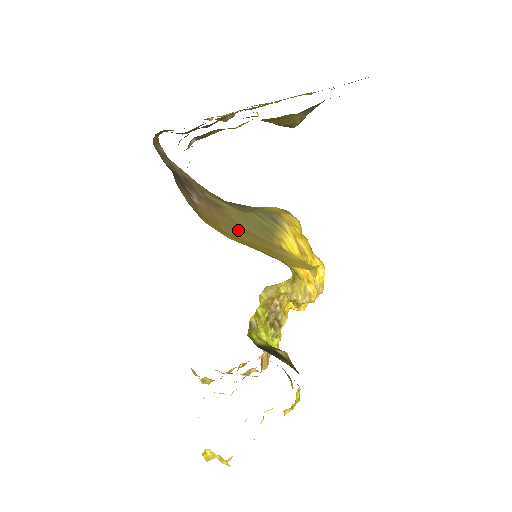
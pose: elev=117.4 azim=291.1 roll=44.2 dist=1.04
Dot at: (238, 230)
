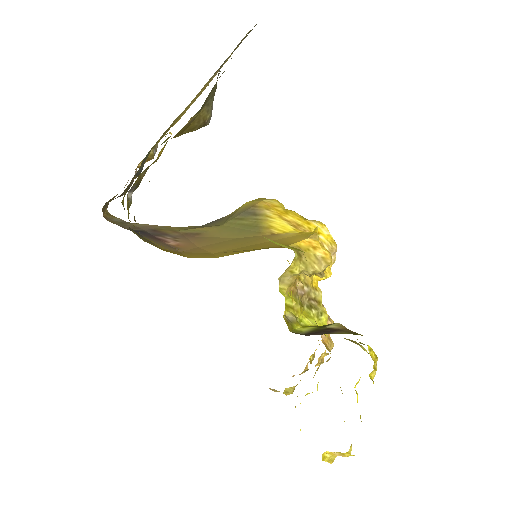
Dot at: (225, 244)
